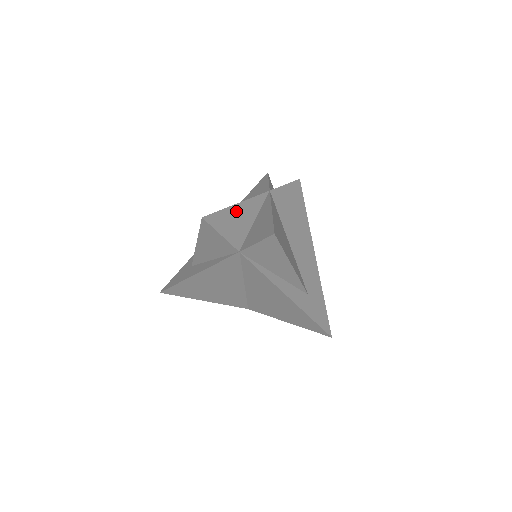
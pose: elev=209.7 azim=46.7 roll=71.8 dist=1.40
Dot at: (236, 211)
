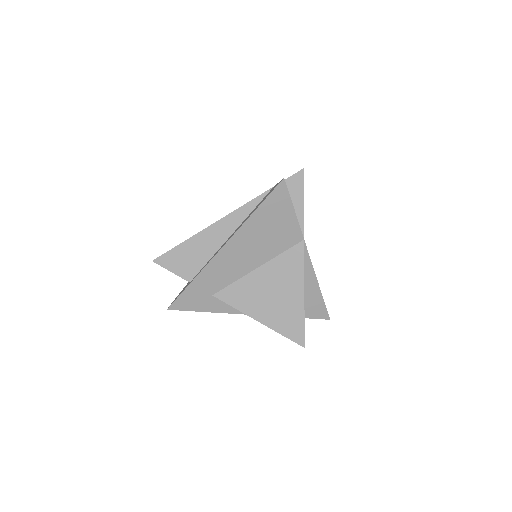
Dot at: (302, 304)
